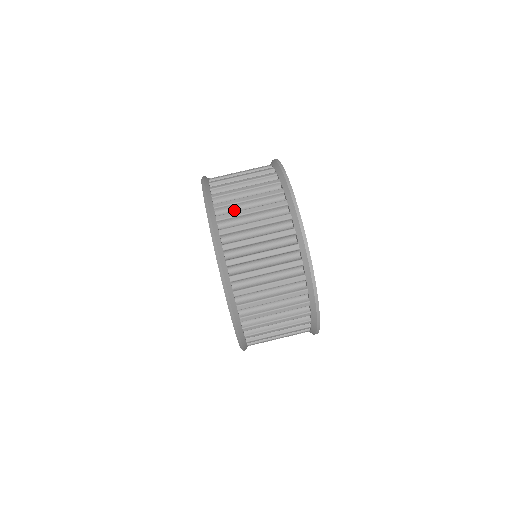
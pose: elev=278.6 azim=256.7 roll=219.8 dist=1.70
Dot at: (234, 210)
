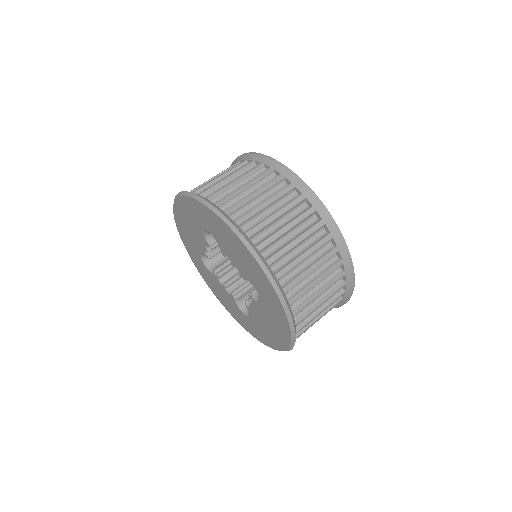
Dot at: occluded
